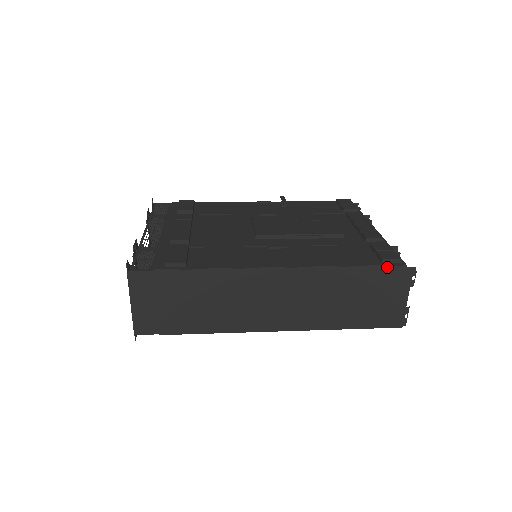
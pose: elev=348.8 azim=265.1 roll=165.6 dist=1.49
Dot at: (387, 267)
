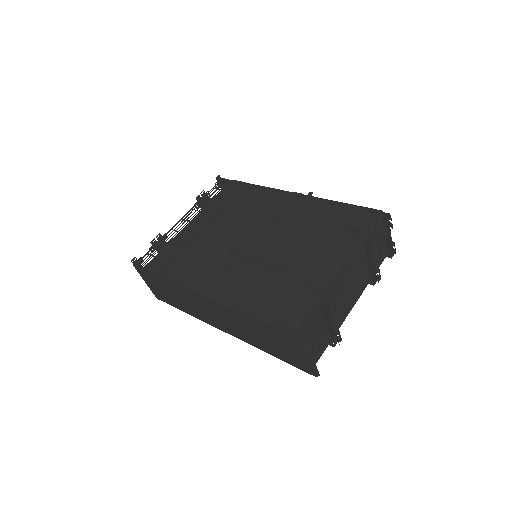
Dot at: (278, 330)
